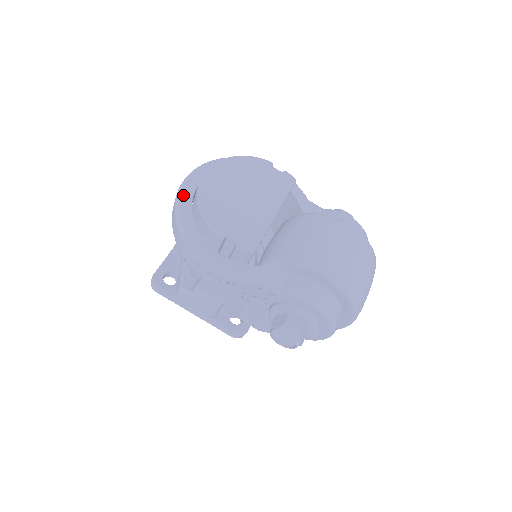
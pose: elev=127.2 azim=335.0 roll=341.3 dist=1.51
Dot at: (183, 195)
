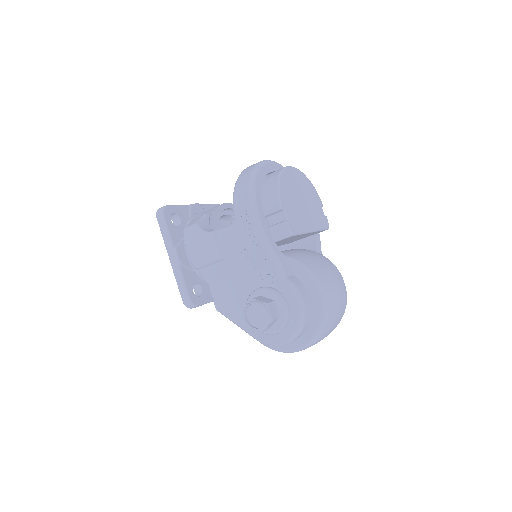
Dot at: (265, 165)
